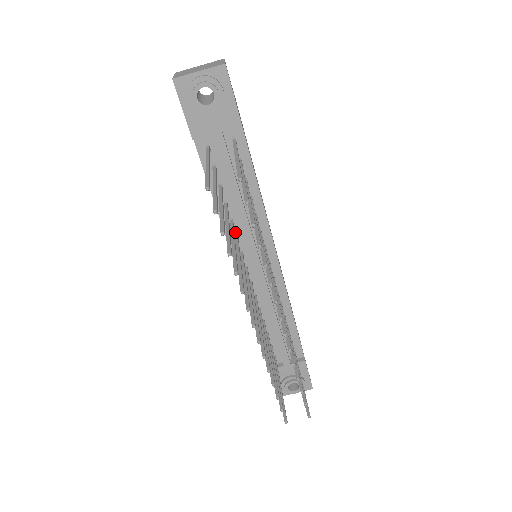
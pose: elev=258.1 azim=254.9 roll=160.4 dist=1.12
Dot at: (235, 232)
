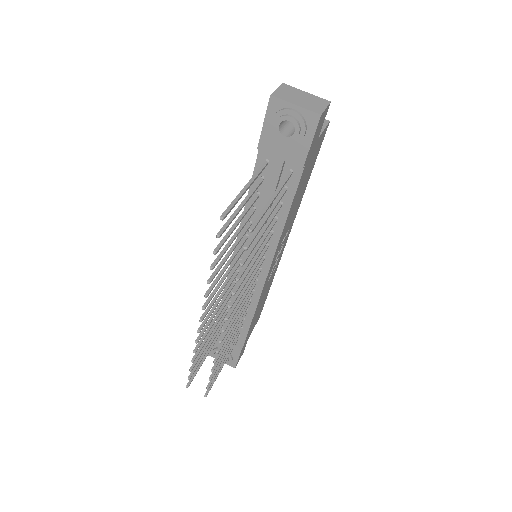
Dot at: (248, 233)
